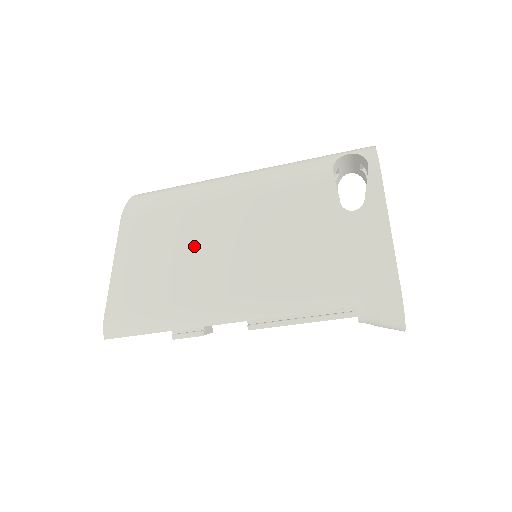
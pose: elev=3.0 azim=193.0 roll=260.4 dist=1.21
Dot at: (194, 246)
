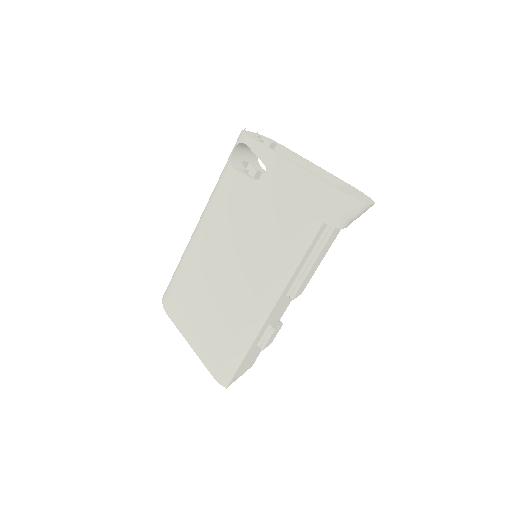
Dot at: (213, 287)
